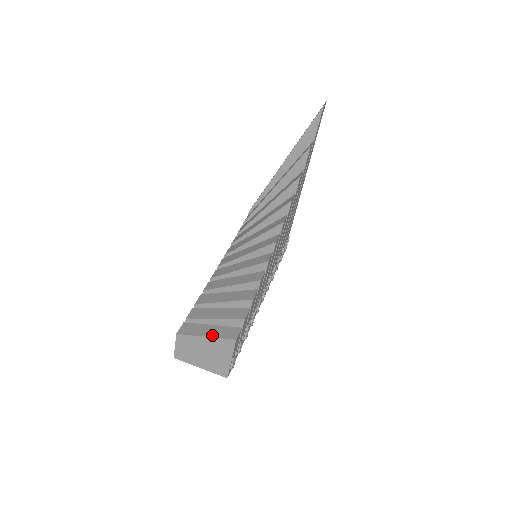
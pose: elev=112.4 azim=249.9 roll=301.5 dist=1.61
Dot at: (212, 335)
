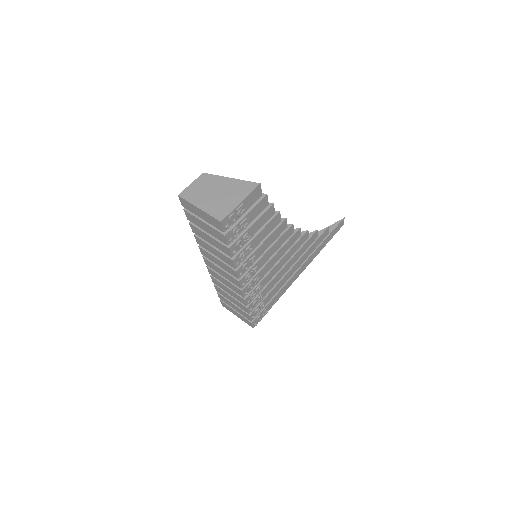
Dot at: (237, 180)
